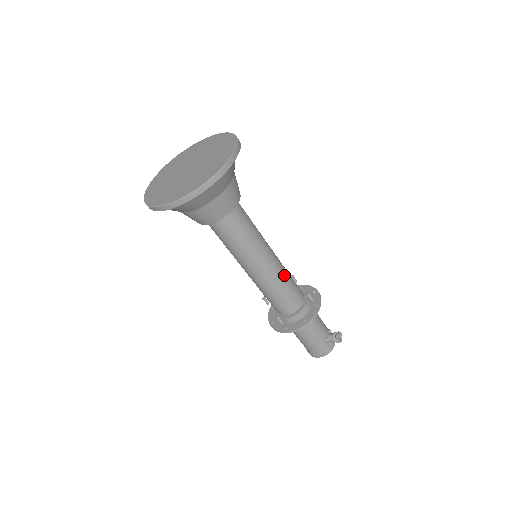
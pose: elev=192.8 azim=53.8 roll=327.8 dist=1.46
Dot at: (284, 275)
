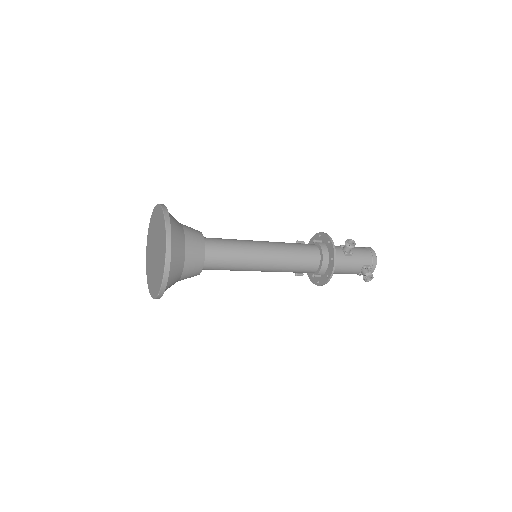
Dot at: (284, 268)
